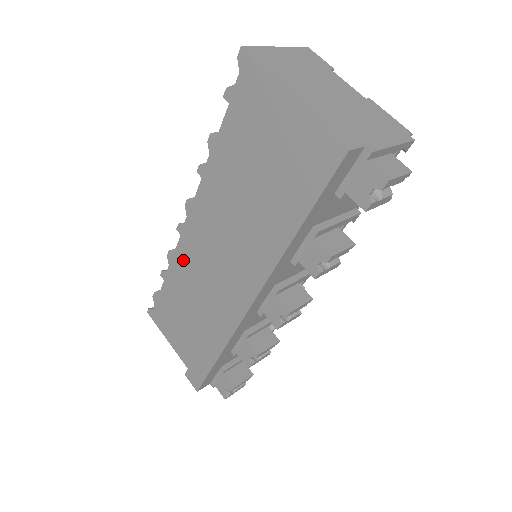
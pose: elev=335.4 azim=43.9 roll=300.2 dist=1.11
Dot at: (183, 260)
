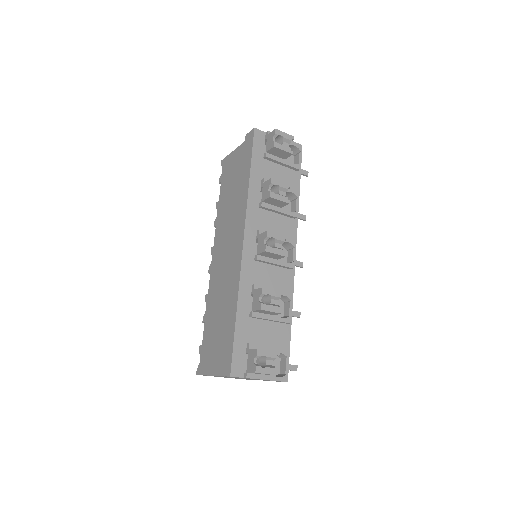
Dot at: (213, 286)
